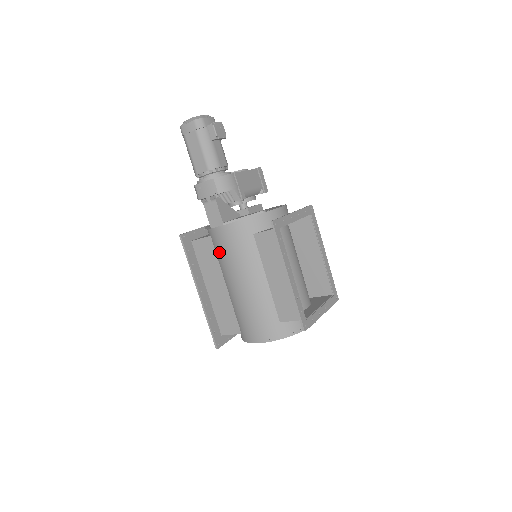
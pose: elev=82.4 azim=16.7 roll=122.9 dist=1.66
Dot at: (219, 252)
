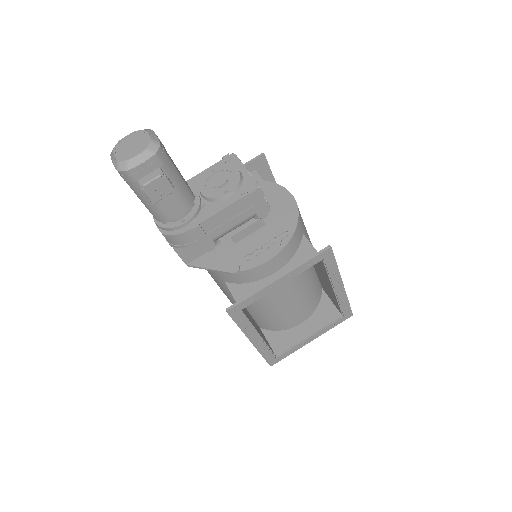
Dot at: occluded
